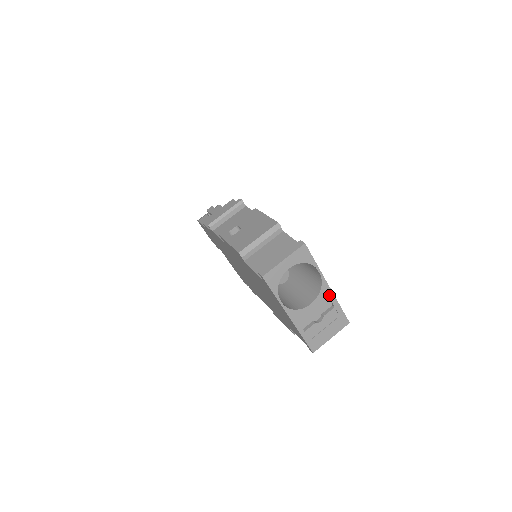
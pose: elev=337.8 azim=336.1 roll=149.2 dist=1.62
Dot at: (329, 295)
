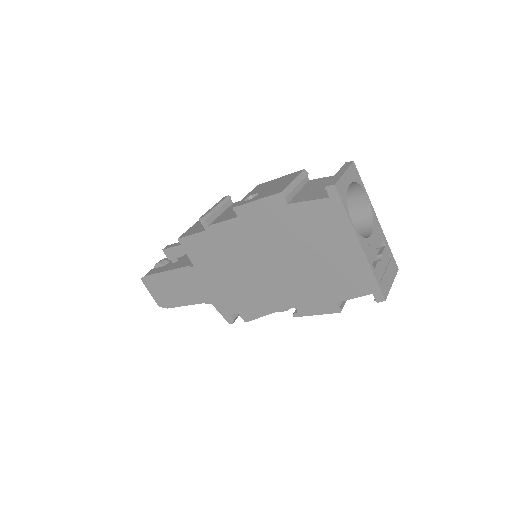
Dot at: (379, 229)
